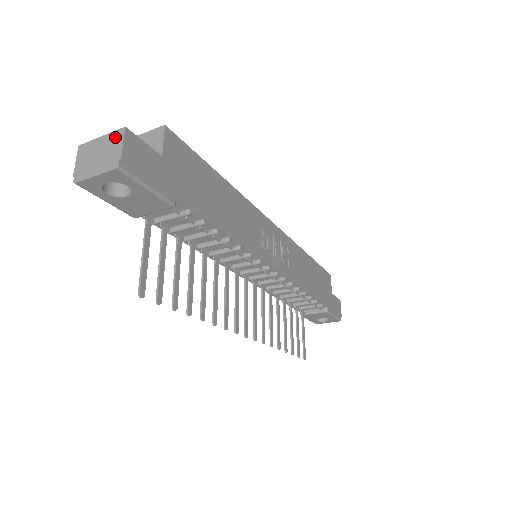
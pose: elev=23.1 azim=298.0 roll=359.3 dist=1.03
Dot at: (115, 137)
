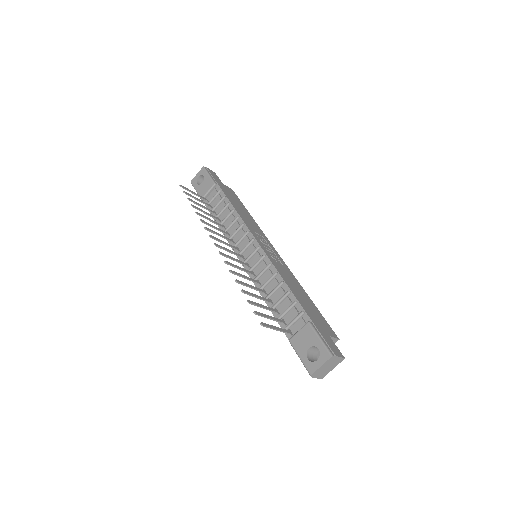
Dot at: occluded
